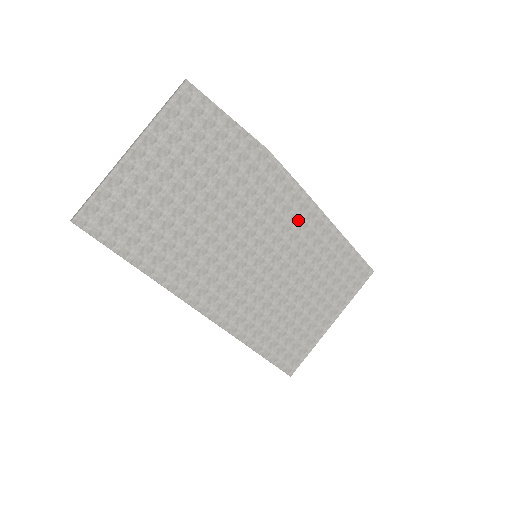
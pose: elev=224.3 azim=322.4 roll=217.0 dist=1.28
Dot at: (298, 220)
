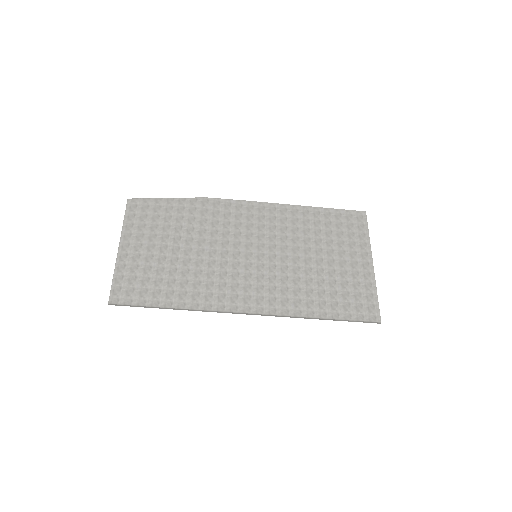
Dot at: (265, 218)
